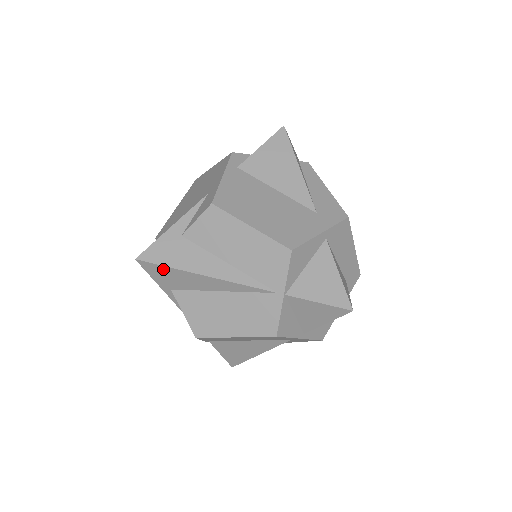
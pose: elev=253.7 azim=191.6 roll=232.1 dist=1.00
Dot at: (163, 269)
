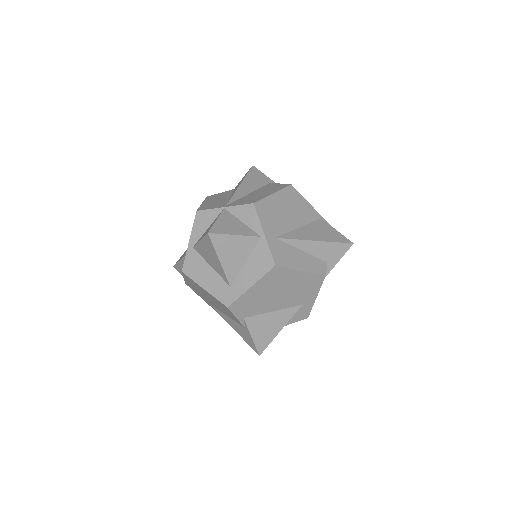
Dot at: occluded
